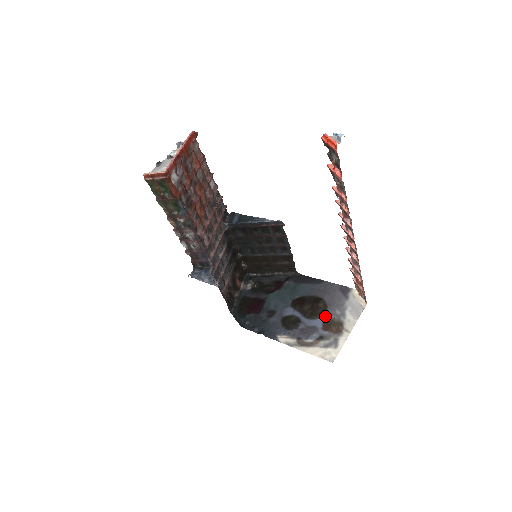
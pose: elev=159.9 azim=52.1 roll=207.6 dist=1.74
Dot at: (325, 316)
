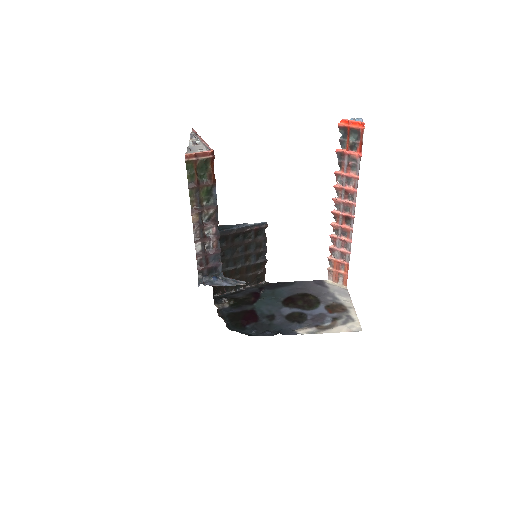
Dot at: (322, 304)
